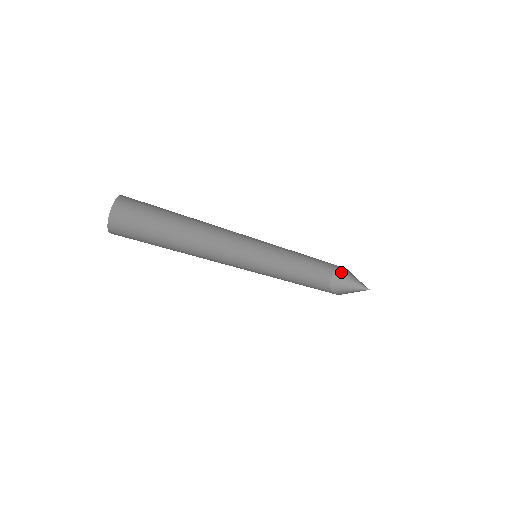
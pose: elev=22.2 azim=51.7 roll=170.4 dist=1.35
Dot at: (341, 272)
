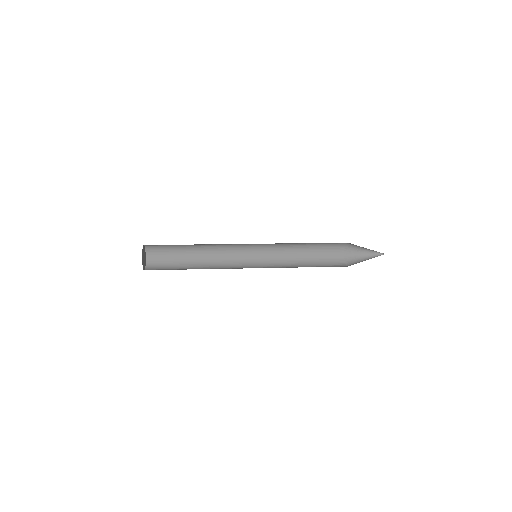
Dot at: (350, 247)
